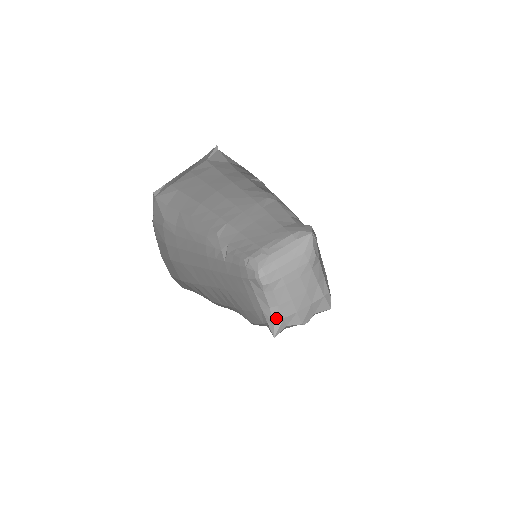
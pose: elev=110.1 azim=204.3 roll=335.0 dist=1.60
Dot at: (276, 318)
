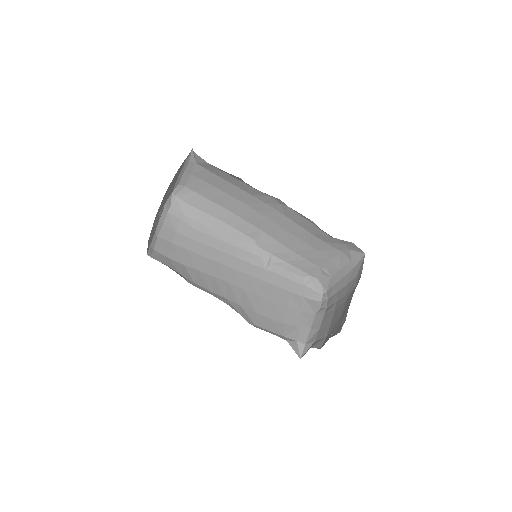
Dot at: (310, 339)
